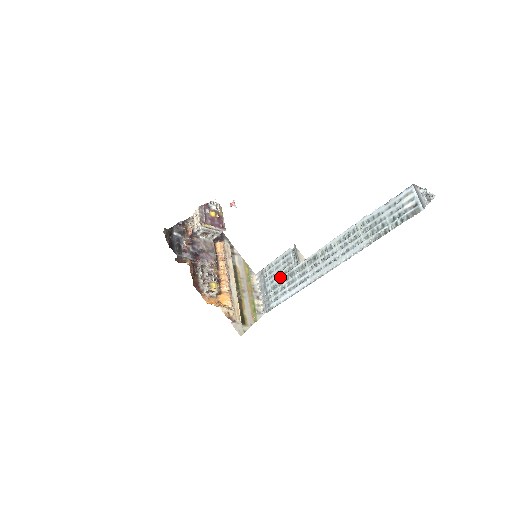
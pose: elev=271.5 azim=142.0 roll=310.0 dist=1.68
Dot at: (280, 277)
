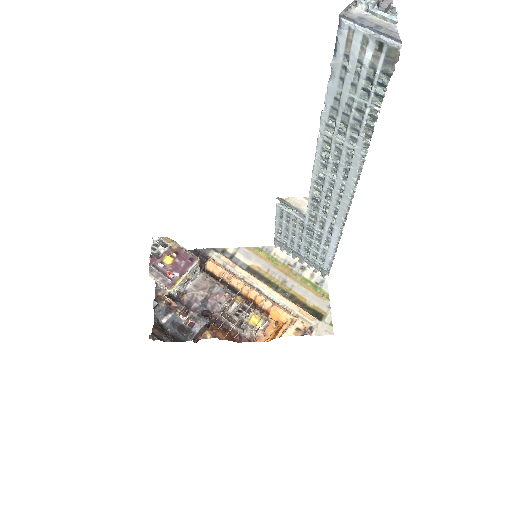
Dot at: (301, 238)
